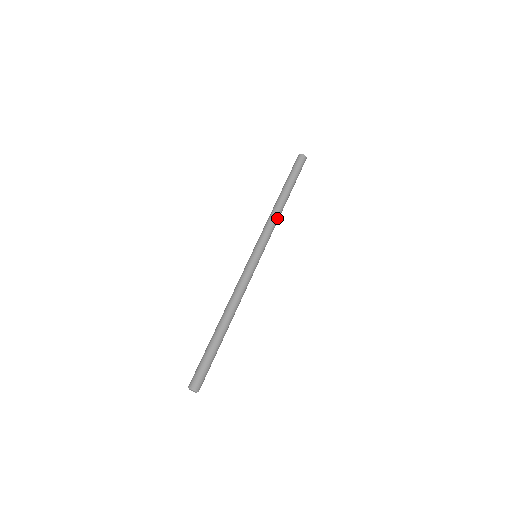
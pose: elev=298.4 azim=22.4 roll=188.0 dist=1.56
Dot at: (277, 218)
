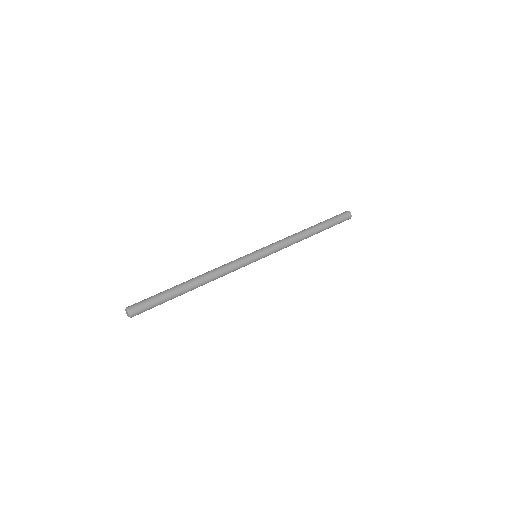
Dot at: (294, 240)
